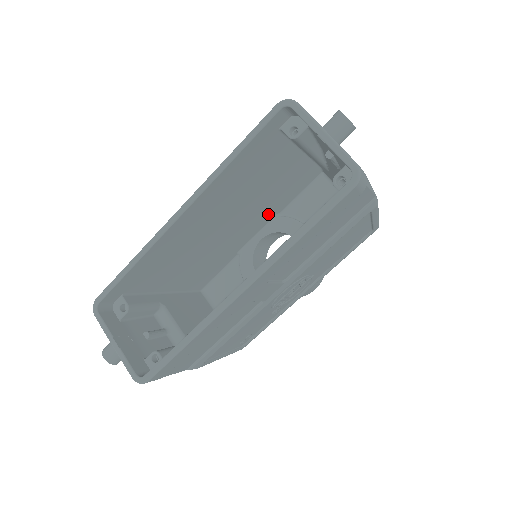
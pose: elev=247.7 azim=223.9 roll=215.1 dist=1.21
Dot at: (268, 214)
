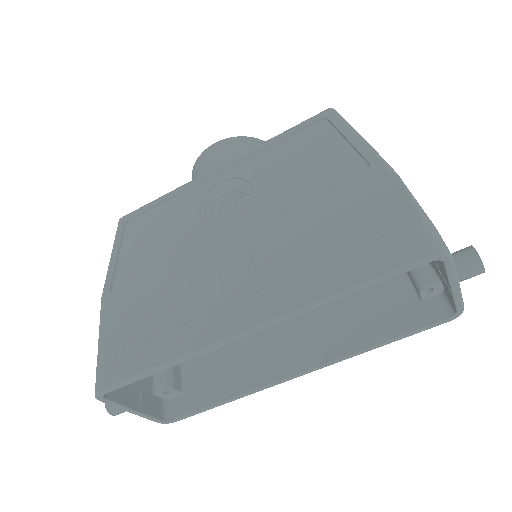
Dot at: occluded
